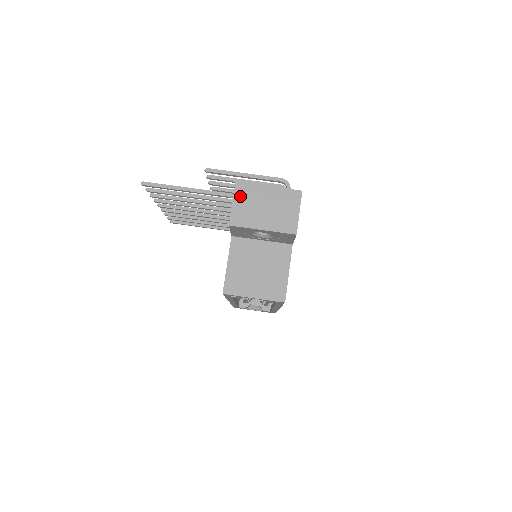
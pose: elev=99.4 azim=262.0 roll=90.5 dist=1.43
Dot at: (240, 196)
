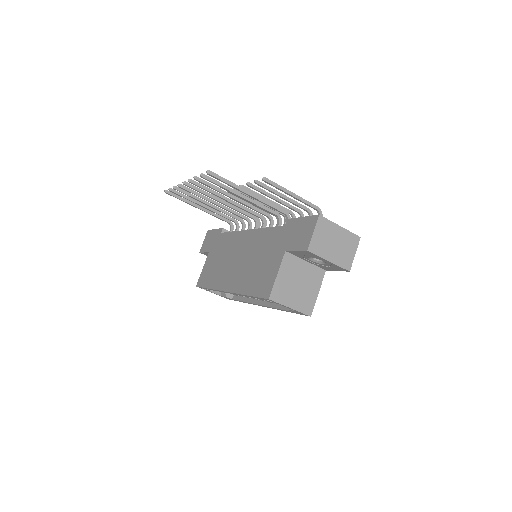
Dot at: (320, 228)
